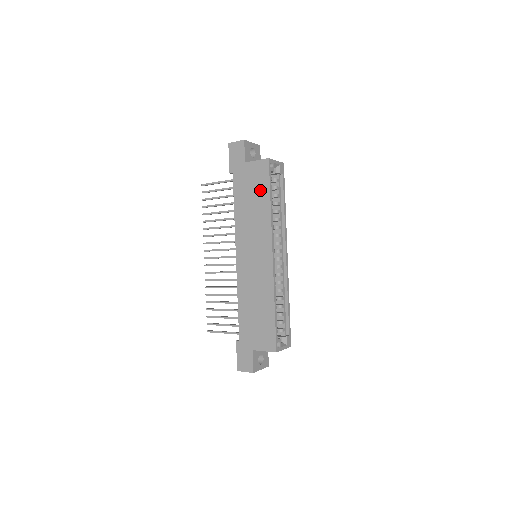
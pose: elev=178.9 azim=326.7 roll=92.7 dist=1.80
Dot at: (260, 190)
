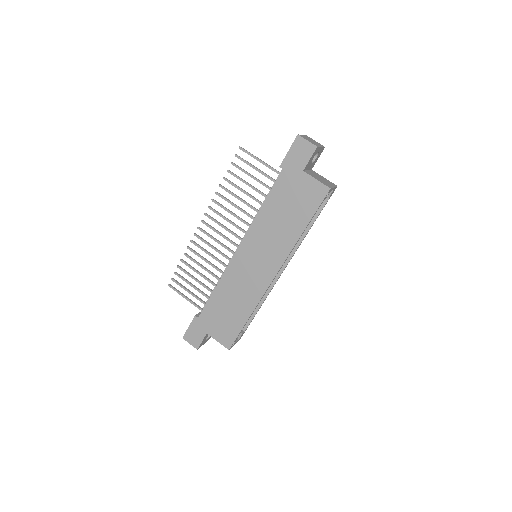
Dot at: (301, 211)
